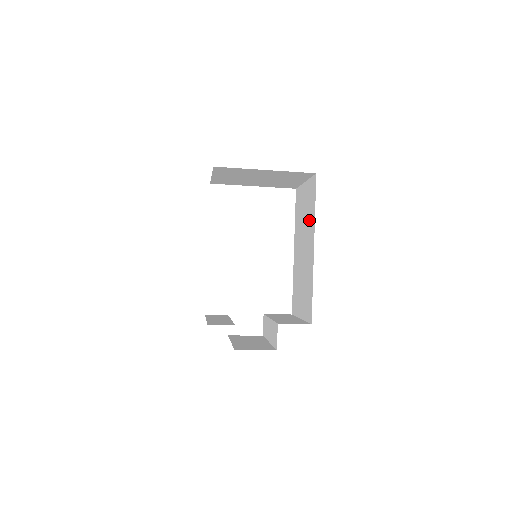
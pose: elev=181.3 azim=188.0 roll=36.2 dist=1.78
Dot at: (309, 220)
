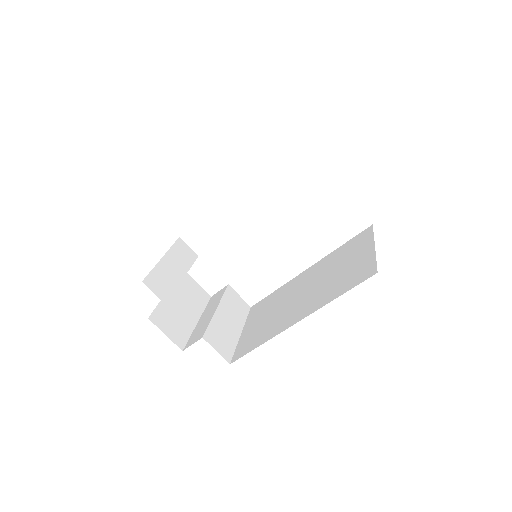
Dot at: (329, 289)
